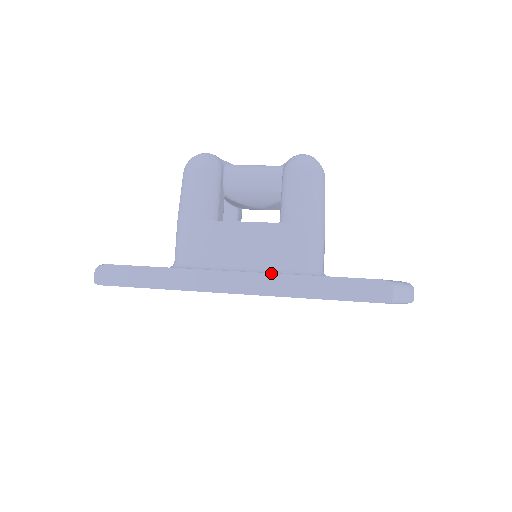
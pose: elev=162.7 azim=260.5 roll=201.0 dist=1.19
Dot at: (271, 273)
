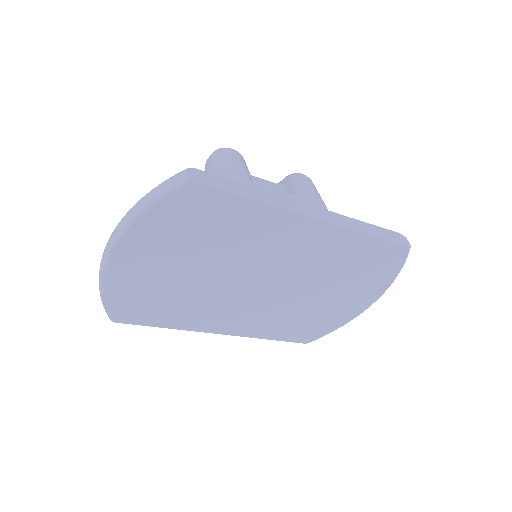
Dot at: occluded
